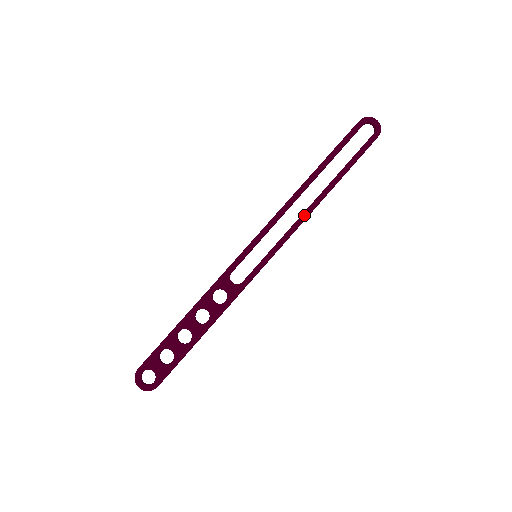
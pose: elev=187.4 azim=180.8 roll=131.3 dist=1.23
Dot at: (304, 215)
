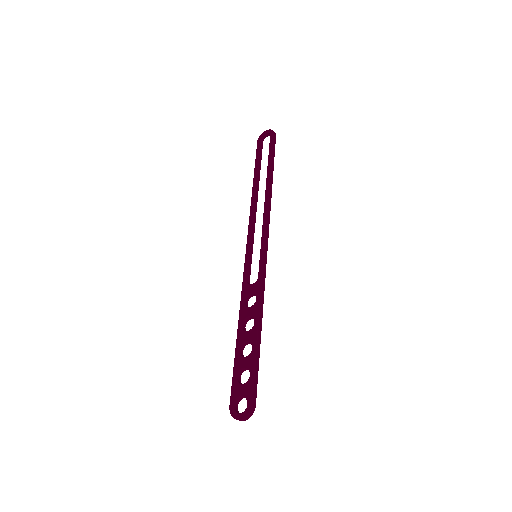
Dot at: (265, 206)
